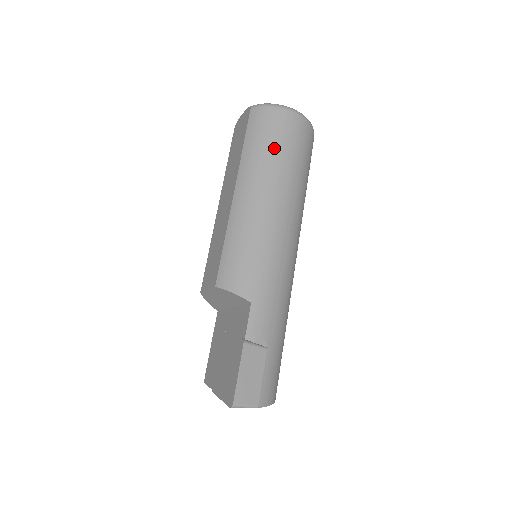
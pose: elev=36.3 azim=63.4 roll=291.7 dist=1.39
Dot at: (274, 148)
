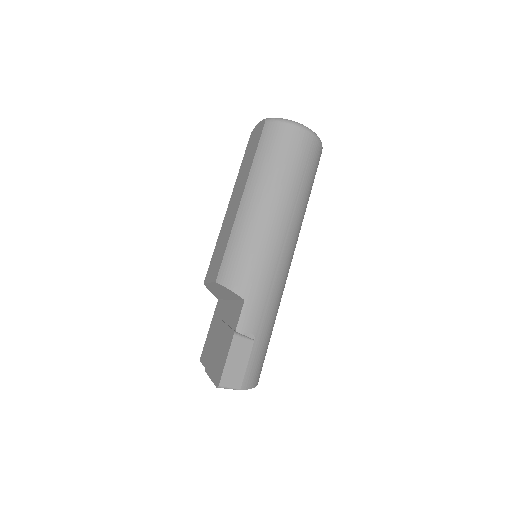
Dot at: (281, 162)
